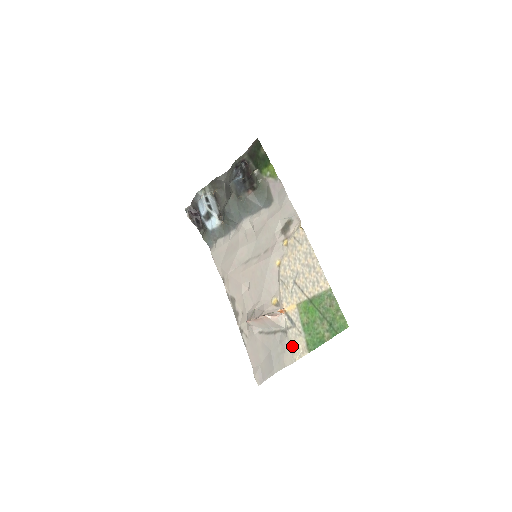
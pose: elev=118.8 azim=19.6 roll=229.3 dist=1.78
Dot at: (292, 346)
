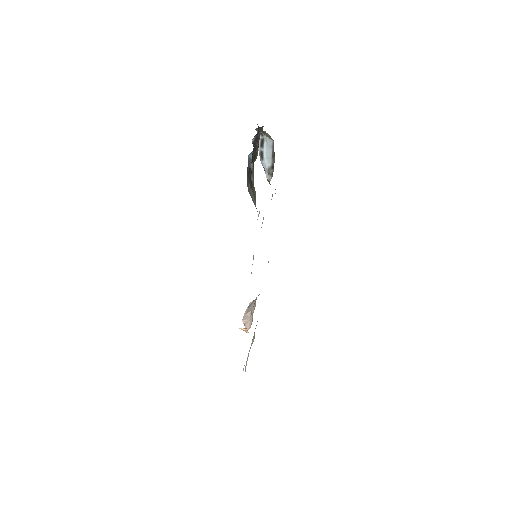
Dot at: occluded
